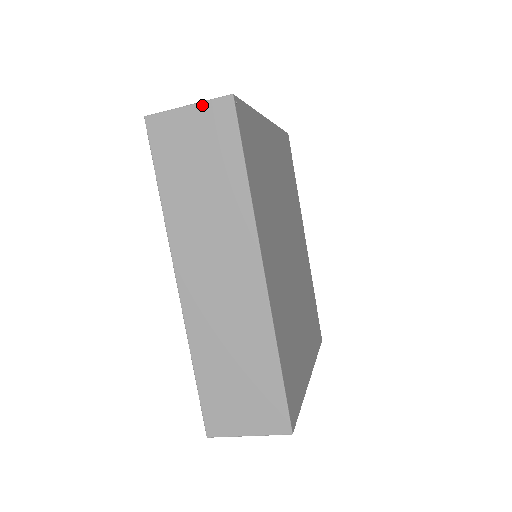
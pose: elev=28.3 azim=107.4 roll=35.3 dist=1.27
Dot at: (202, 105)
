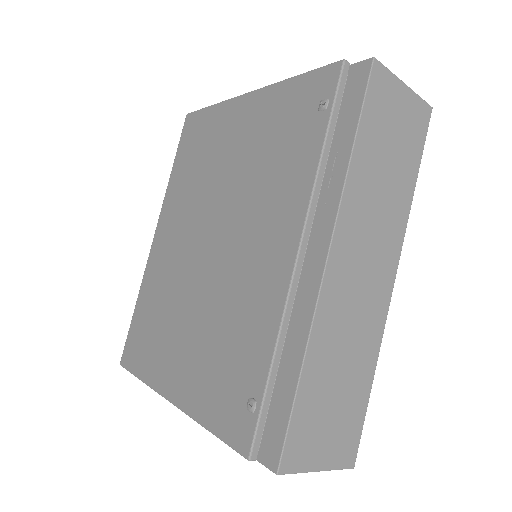
Dot at: (414, 95)
